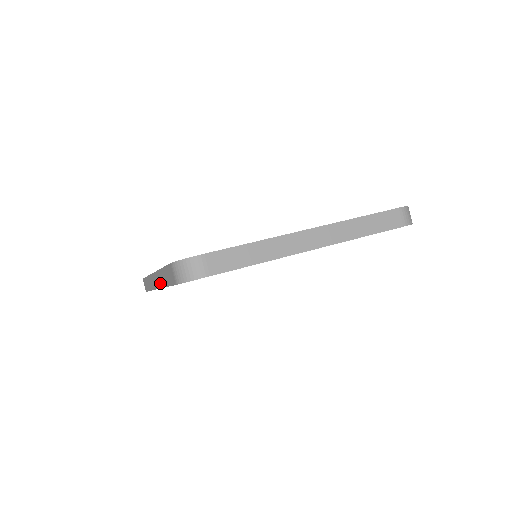
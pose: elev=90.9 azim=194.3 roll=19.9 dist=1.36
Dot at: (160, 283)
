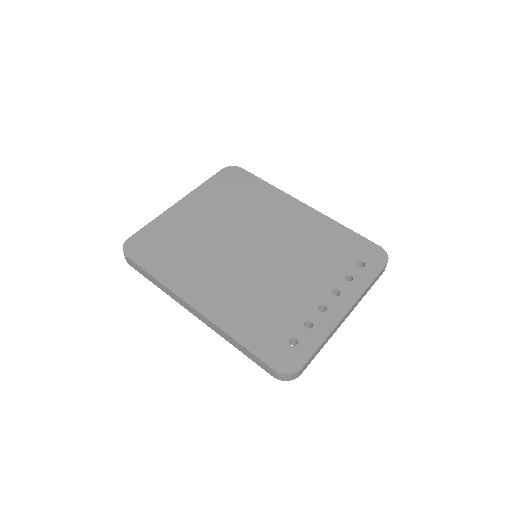
Dot at: (216, 330)
